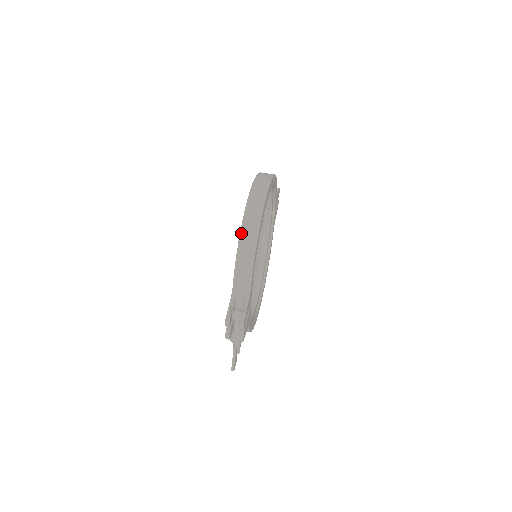
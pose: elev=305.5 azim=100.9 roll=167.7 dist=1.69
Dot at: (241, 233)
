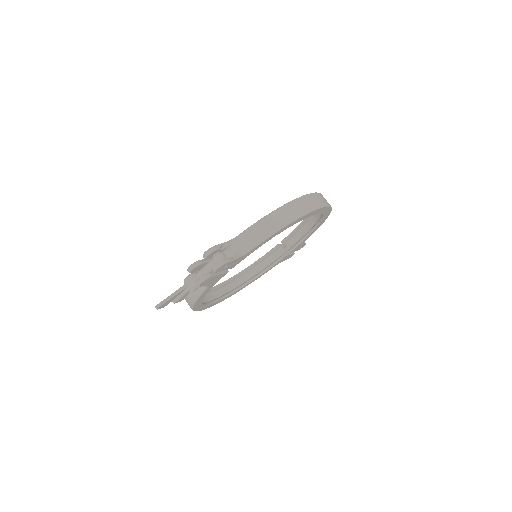
Dot at: (287, 204)
